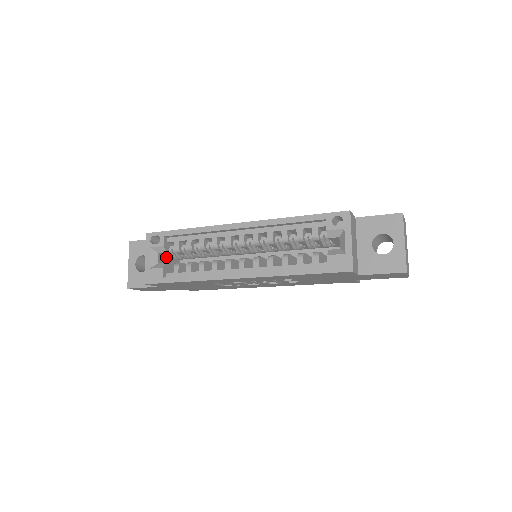
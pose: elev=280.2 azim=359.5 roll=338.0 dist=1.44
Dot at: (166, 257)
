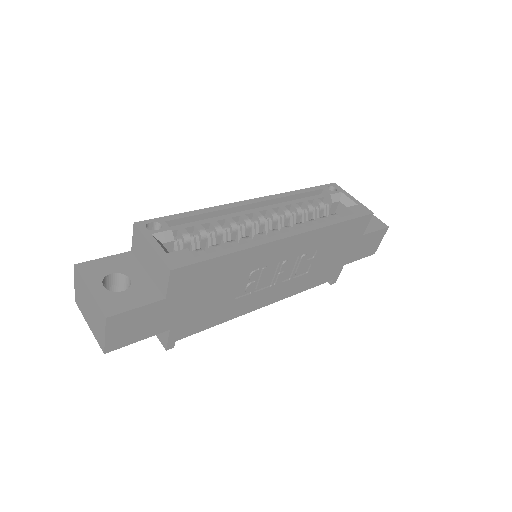
Dot at: occluded
